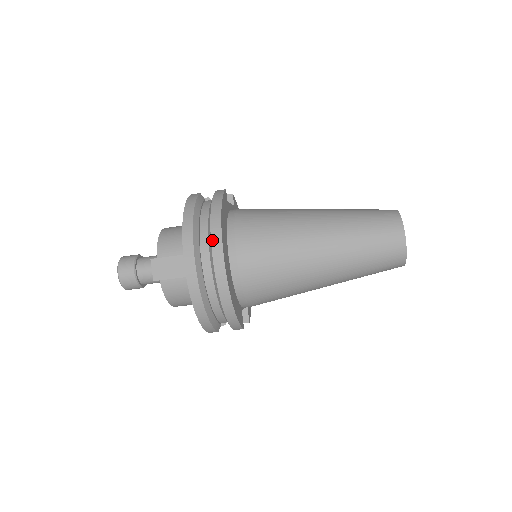
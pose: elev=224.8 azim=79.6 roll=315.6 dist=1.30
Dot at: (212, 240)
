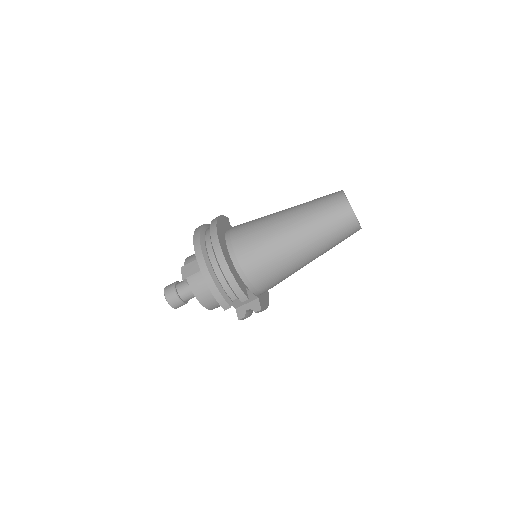
Dot at: (210, 229)
